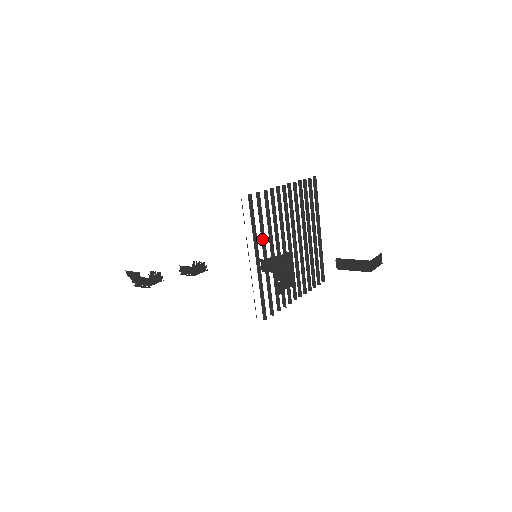
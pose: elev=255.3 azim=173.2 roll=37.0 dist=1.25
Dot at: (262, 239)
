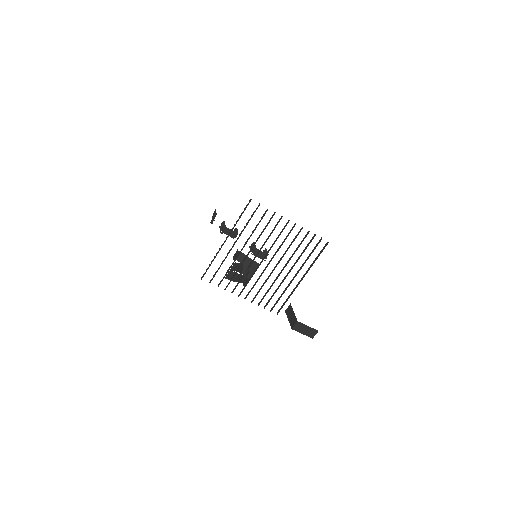
Dot at: (241, 233)
